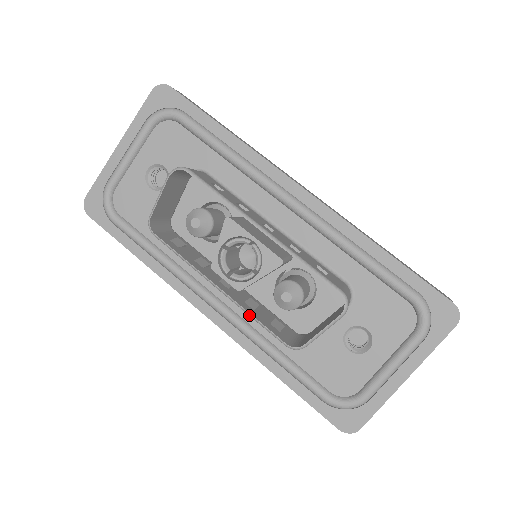
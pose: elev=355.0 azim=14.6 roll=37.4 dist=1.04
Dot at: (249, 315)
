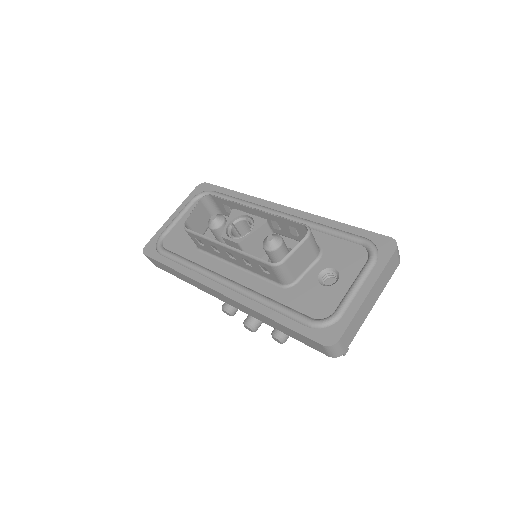
Dot at: (245, 254)
